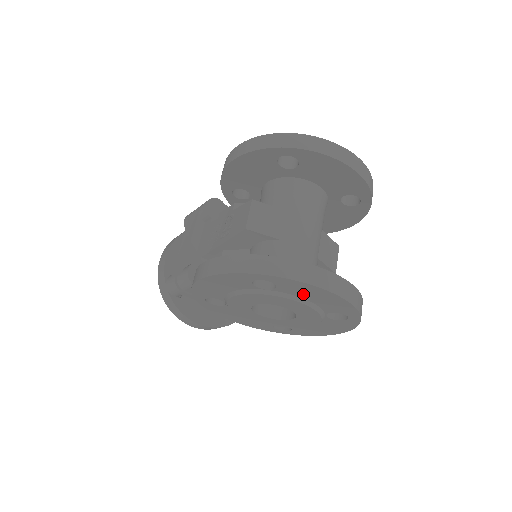
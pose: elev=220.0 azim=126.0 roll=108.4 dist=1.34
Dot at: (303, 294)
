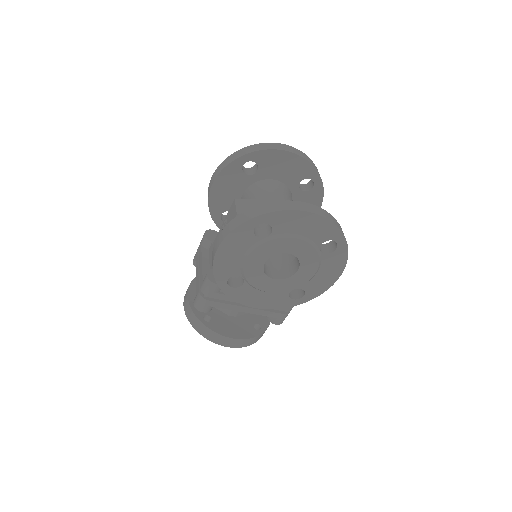
Dot at: (293, 228)
